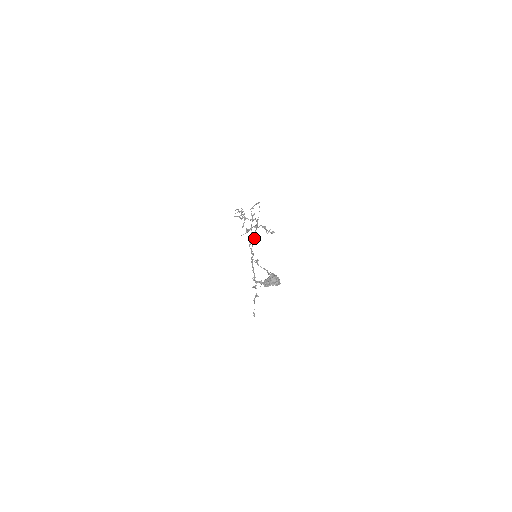
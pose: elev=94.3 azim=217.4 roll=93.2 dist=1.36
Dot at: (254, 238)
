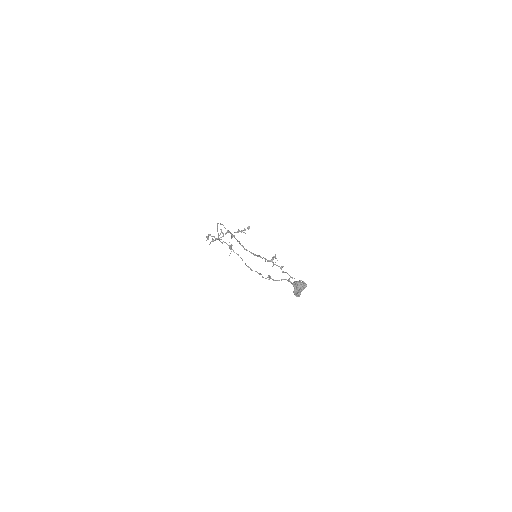
Dot at: (239, 242)
